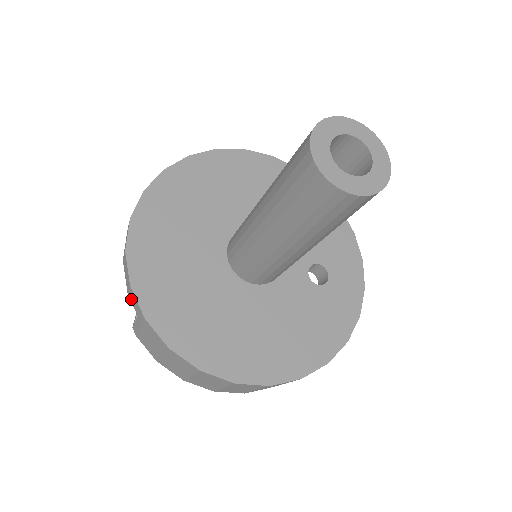
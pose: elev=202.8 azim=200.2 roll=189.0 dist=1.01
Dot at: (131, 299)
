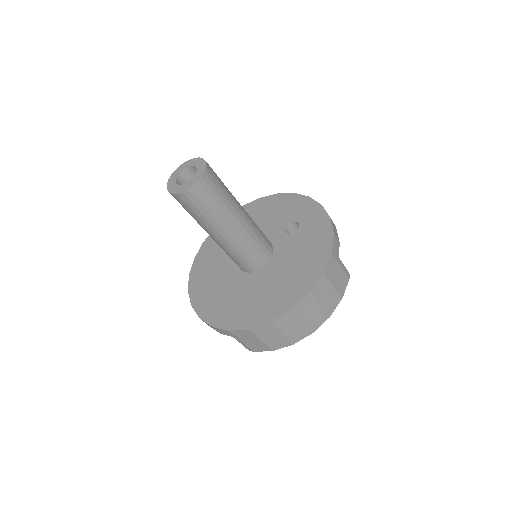
Dot at: (223, 334)
